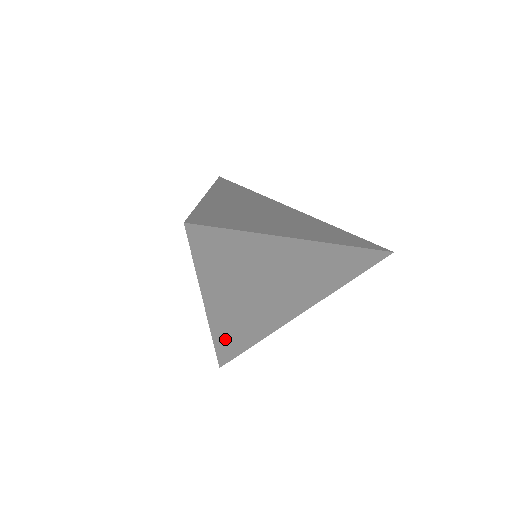
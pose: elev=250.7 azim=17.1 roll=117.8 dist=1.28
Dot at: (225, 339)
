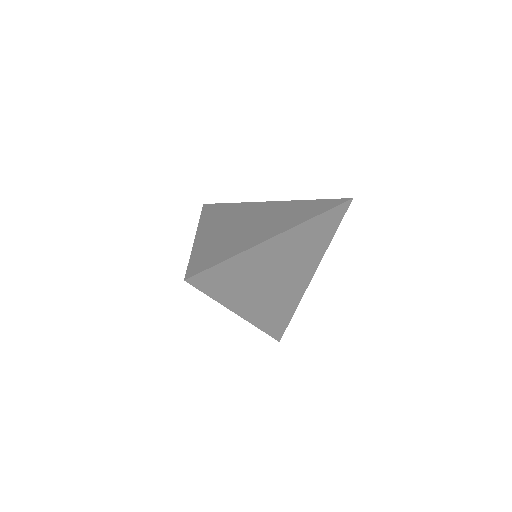
Dot at: (268, 324)
